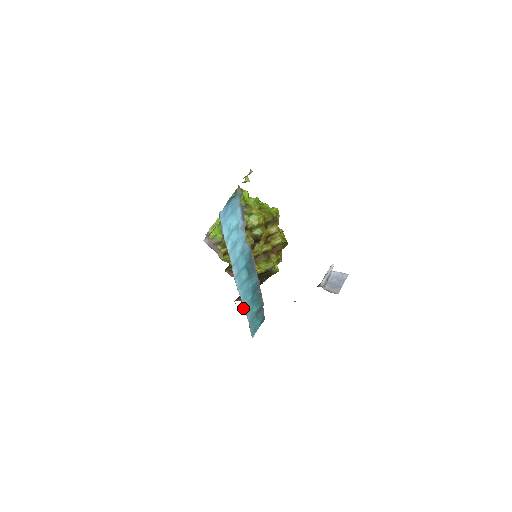
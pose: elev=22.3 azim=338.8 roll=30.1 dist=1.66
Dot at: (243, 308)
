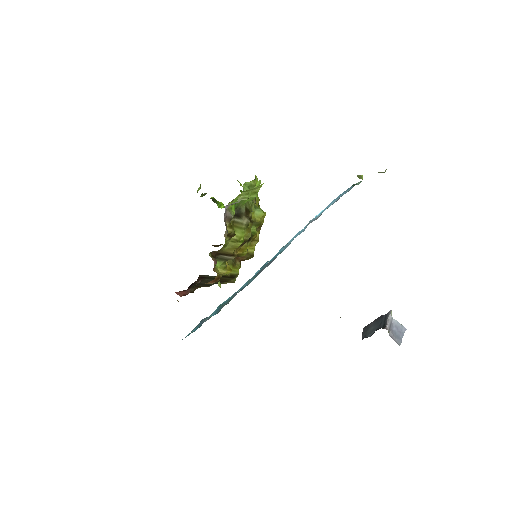
Dot at: occluded
